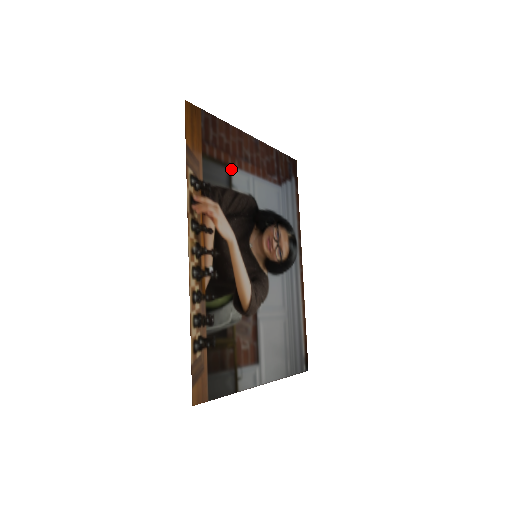
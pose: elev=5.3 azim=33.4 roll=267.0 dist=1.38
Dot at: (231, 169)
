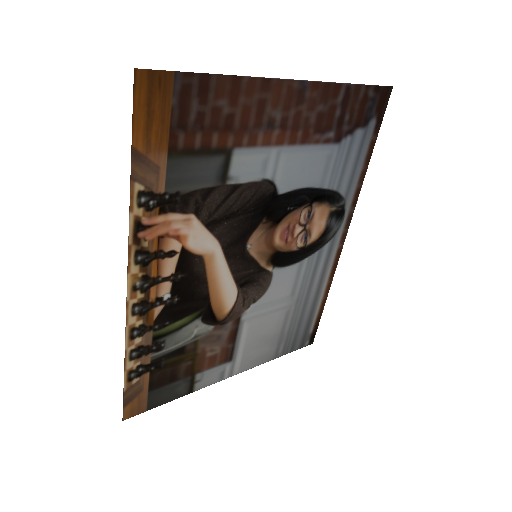
Dot at: (231, 153)
